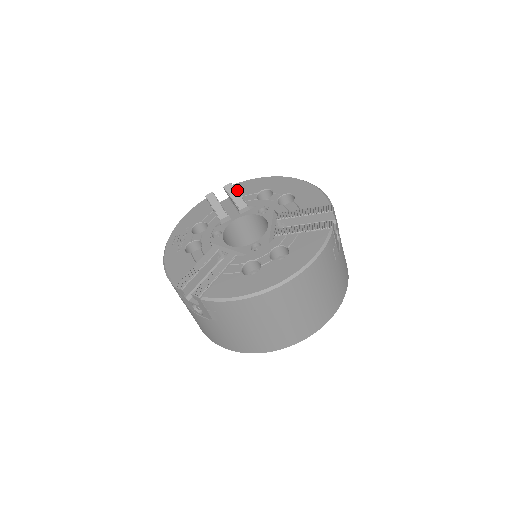
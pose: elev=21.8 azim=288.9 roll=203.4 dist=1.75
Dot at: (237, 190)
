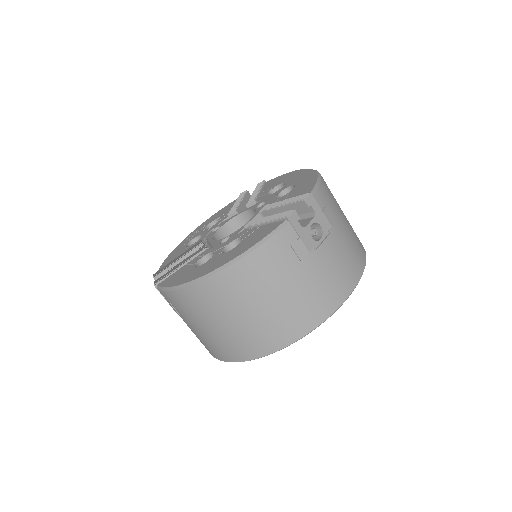
Dot at: (263, 187)
